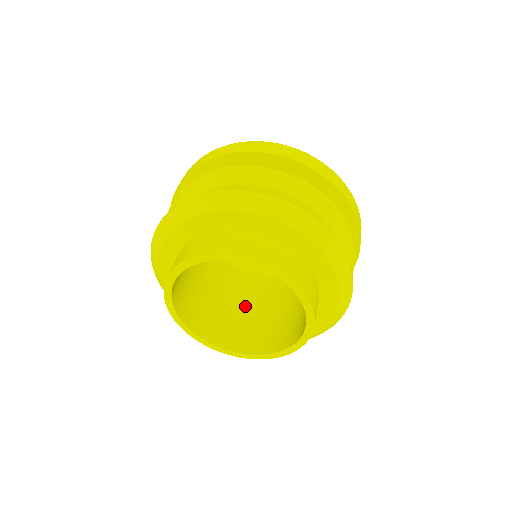
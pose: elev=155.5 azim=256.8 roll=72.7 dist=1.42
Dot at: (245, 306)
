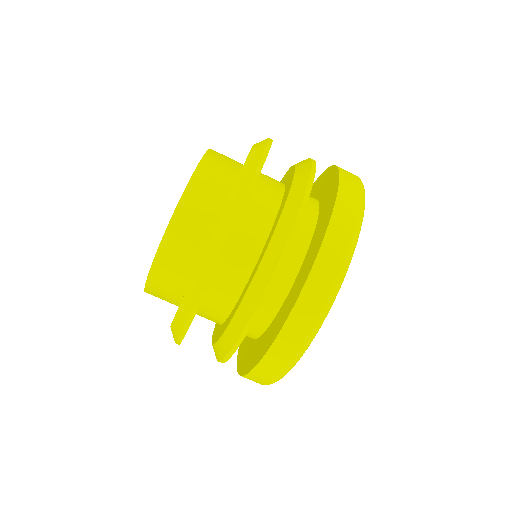
Dot at: occluded
